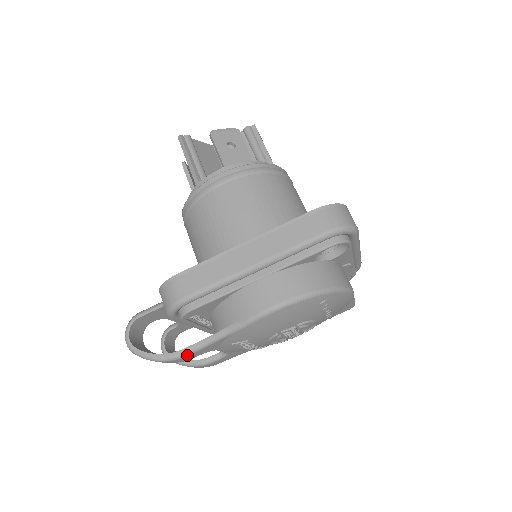
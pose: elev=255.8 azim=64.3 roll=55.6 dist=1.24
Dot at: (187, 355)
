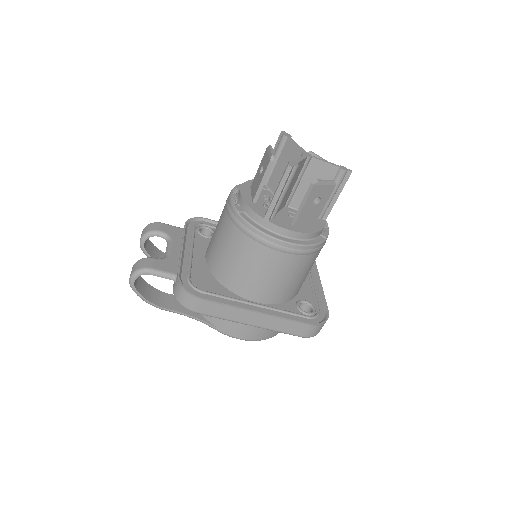
Dot at: occluded
